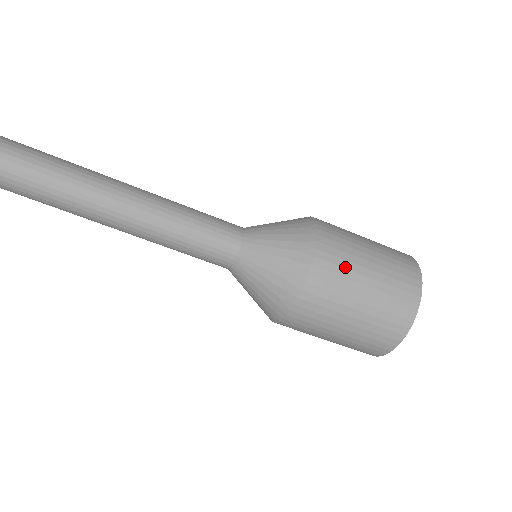
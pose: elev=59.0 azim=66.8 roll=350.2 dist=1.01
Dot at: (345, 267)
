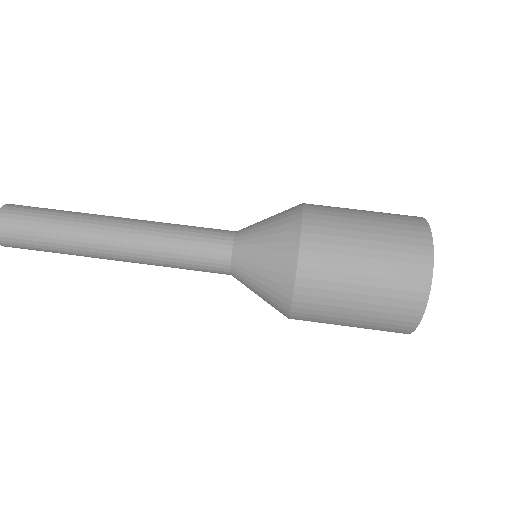
Dot at: (337, 235)
